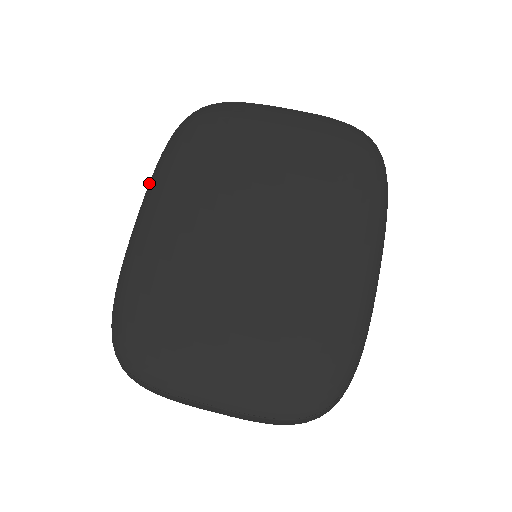
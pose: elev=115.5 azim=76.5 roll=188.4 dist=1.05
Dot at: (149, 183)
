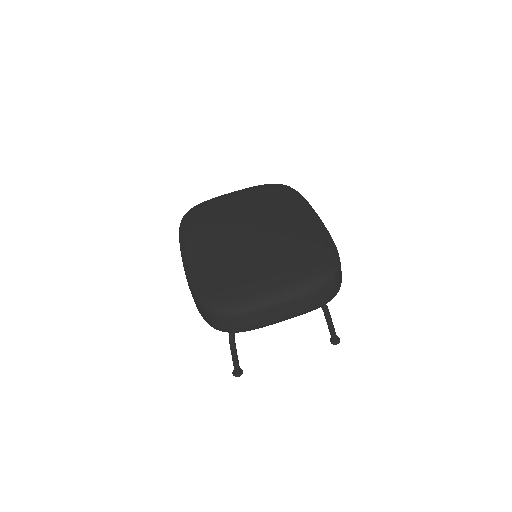
Dot at: (180, 245)
